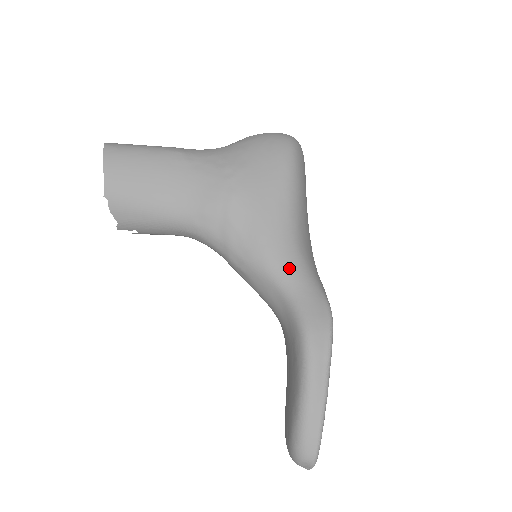
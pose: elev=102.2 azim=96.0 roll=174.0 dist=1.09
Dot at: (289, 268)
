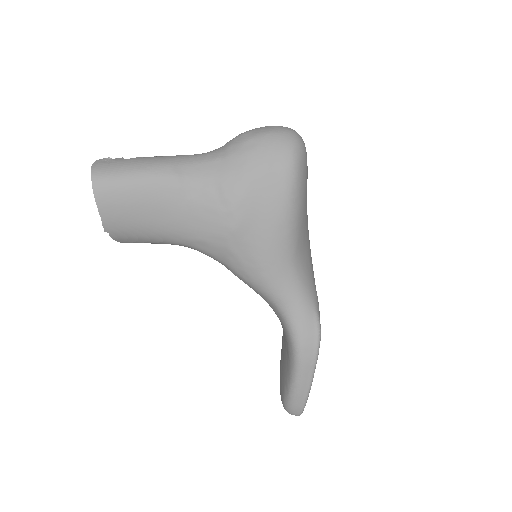
Dot at: (286, 292)
